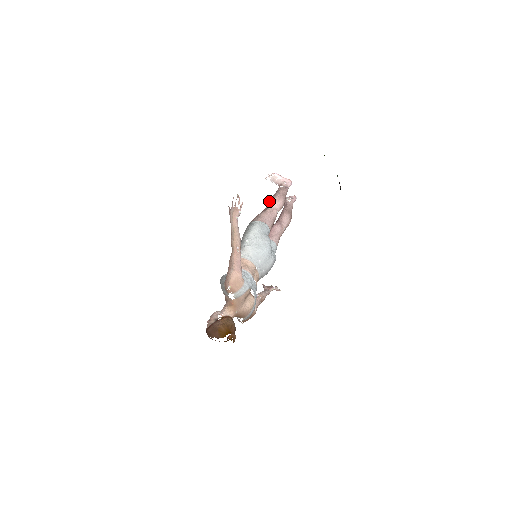
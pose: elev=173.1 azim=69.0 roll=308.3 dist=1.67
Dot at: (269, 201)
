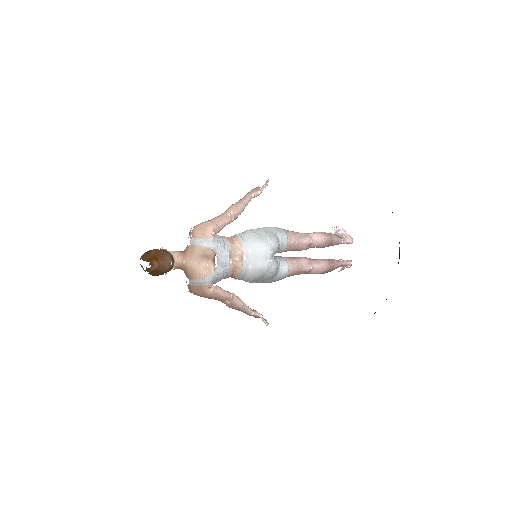
Dot at: occluded
